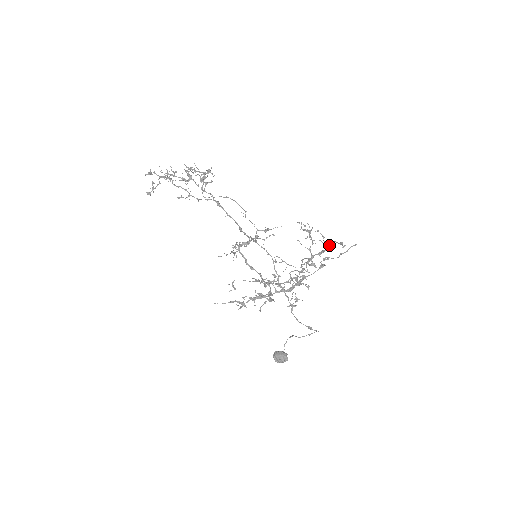
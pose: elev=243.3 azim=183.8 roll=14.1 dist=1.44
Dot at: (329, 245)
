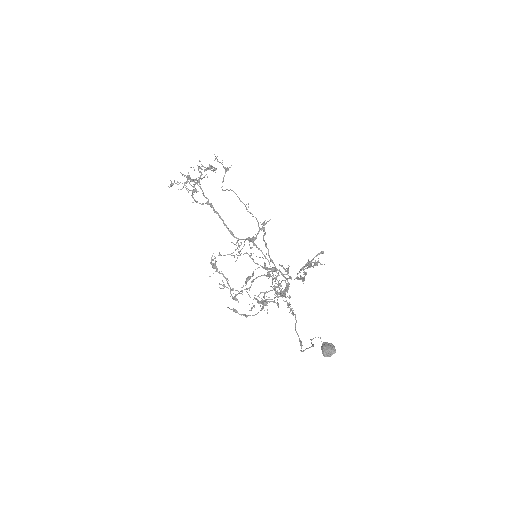
Dot at: occluded
